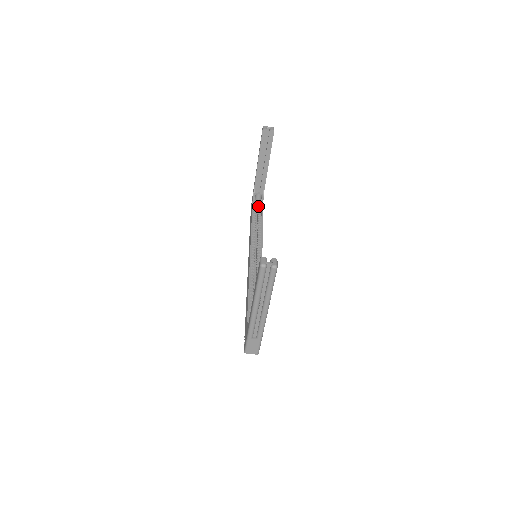
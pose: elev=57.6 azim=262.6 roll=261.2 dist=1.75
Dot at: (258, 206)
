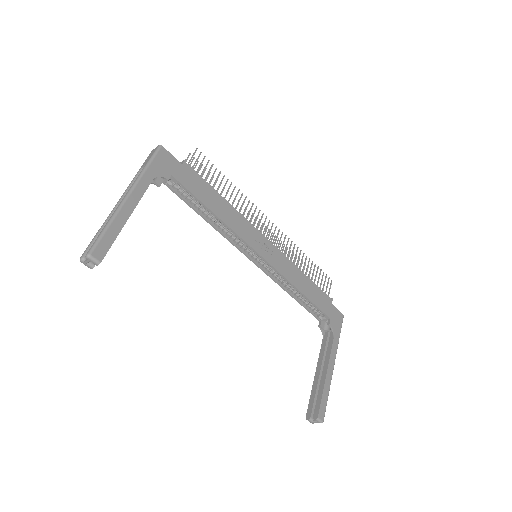
Dot at: (173, 181)
